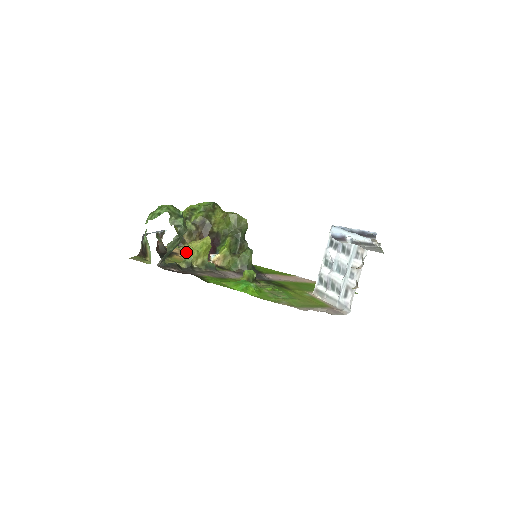
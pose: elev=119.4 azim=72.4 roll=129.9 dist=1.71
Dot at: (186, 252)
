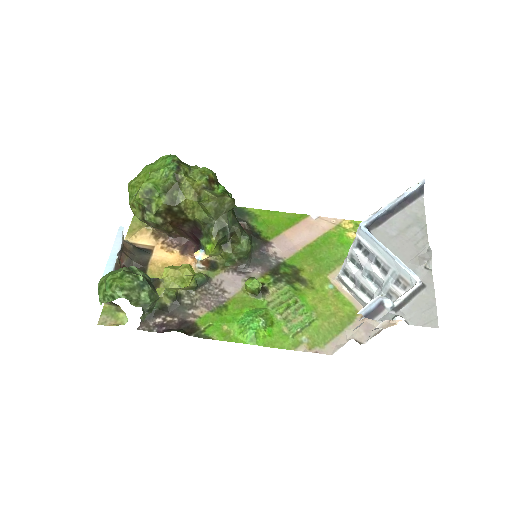
Dot at: (165, 287)
